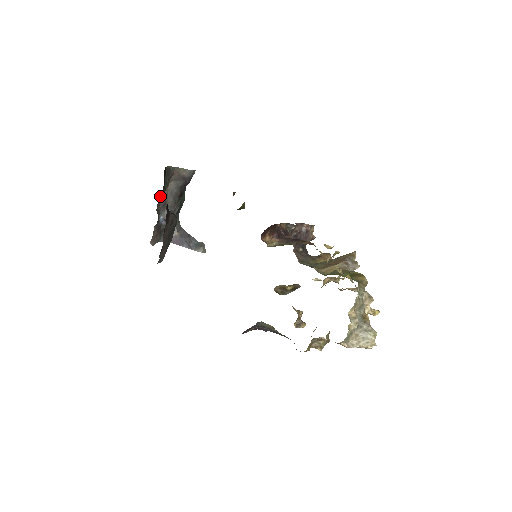
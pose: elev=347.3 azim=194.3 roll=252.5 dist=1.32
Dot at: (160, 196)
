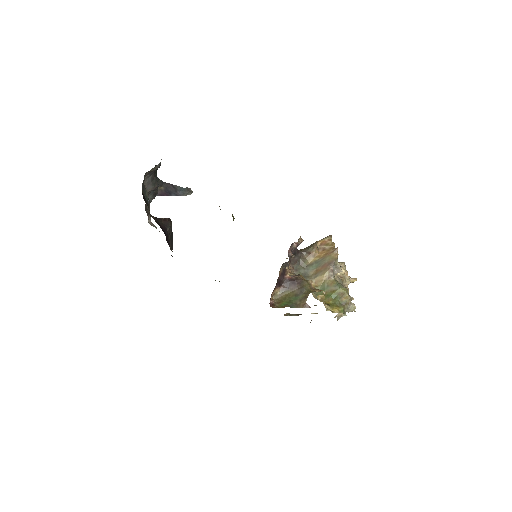
Dot at: occluded
